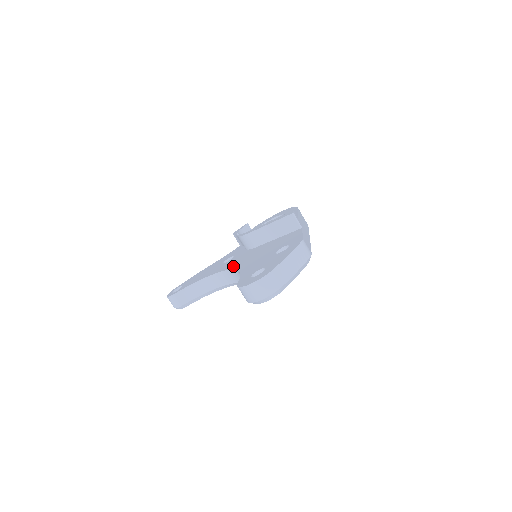
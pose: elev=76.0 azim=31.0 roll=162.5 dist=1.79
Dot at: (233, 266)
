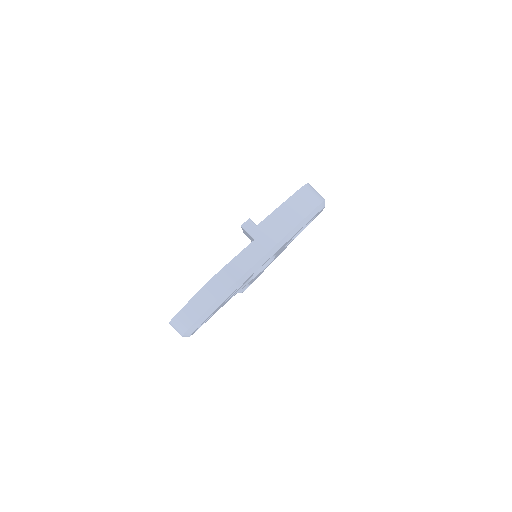
Dot at: occluded
